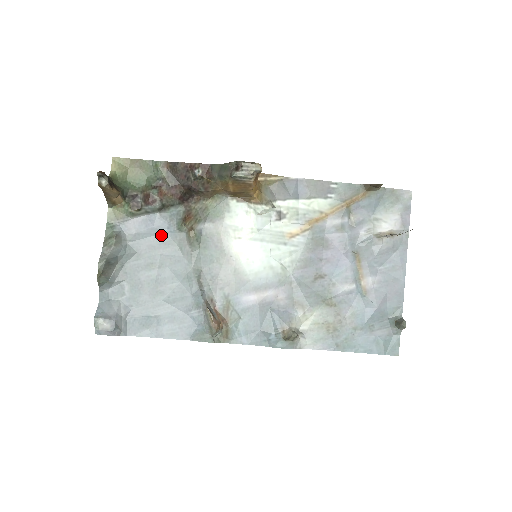
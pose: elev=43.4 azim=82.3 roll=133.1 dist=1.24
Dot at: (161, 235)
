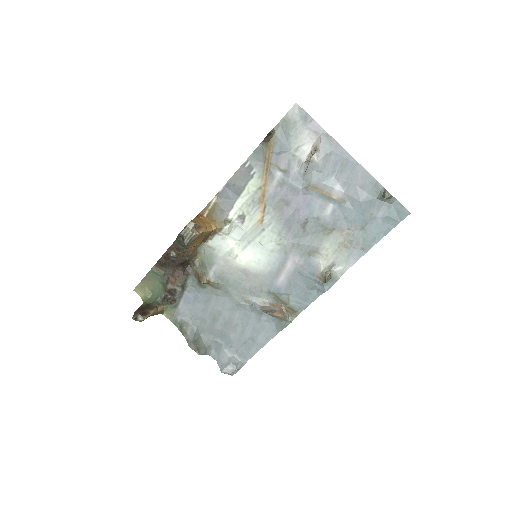
Dot at: (200, 299)
